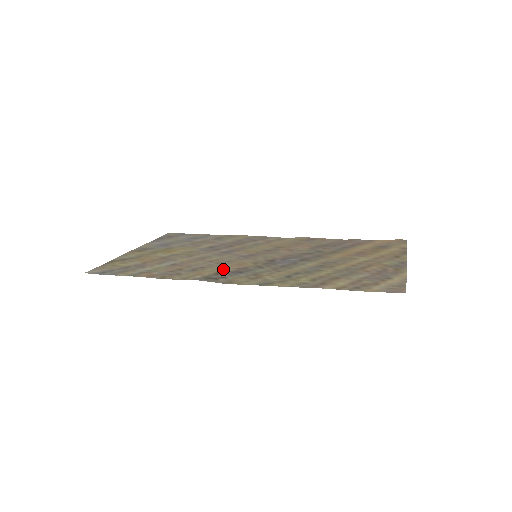
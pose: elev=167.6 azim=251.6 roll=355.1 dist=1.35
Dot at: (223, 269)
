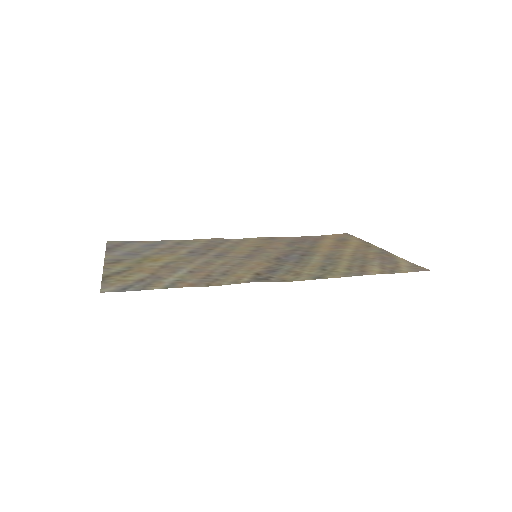
Dot at: (255, 270)
